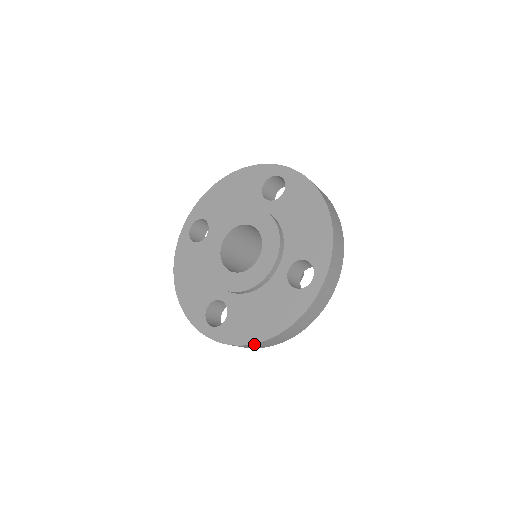
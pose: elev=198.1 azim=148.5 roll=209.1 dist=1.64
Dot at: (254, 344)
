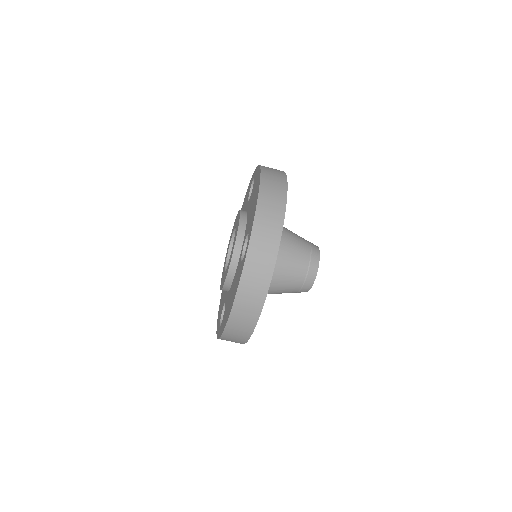
Dot at: (227, 328)
